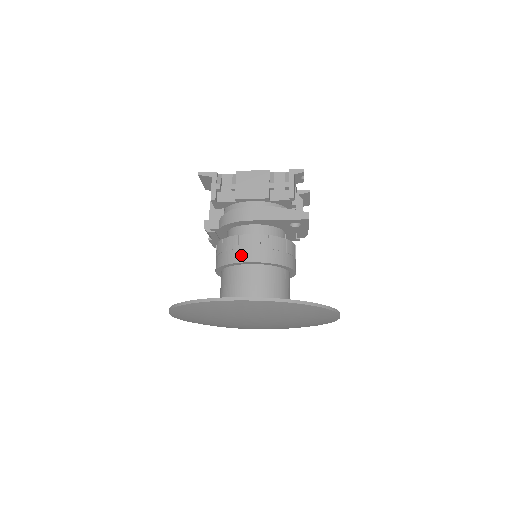
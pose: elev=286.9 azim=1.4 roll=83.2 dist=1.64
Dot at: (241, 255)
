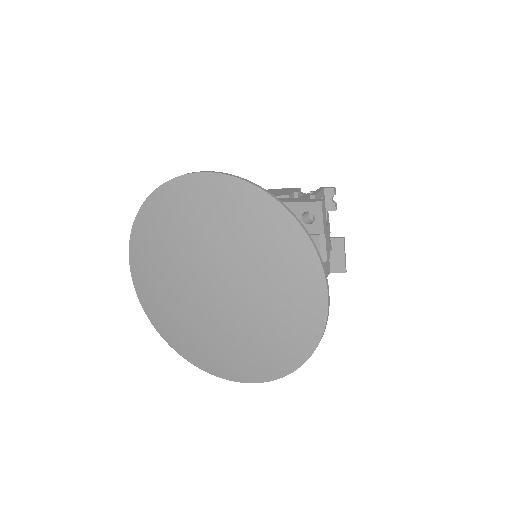
Dot at: occluded
